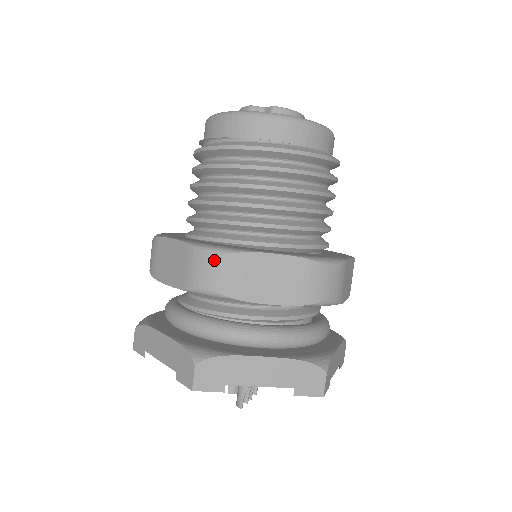
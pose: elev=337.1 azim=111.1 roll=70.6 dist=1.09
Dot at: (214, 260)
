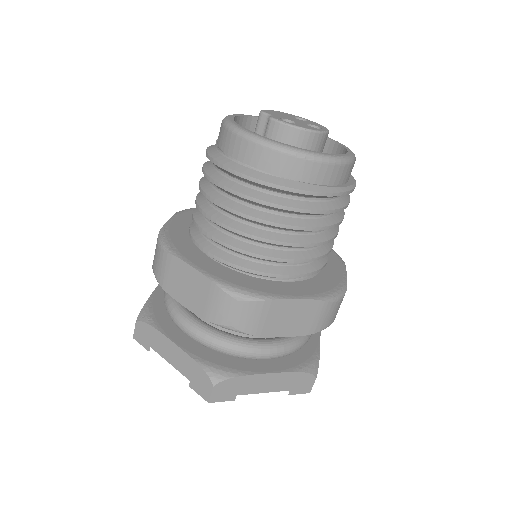
Dot at: (158, 250)
